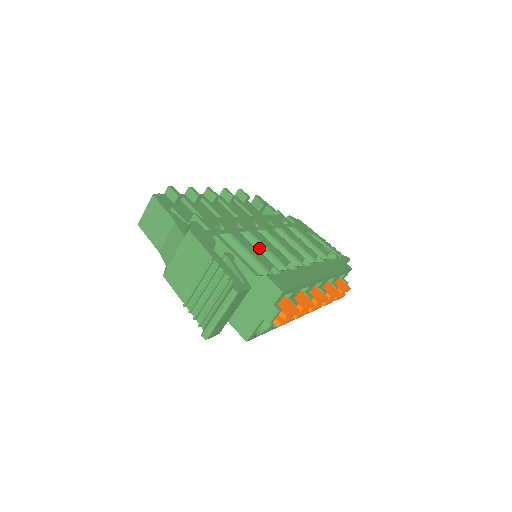
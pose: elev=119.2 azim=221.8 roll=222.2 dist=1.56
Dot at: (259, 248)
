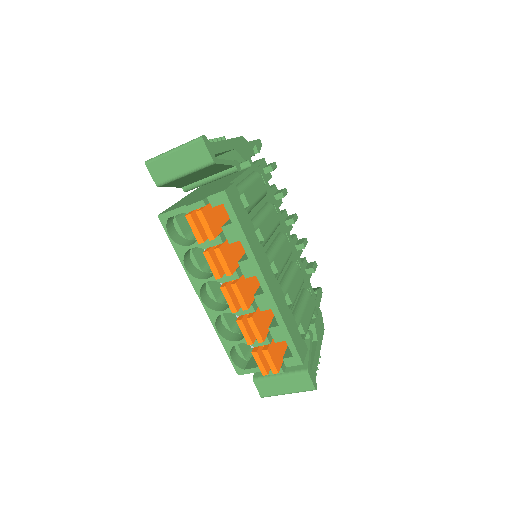
Dot at: (262, 211)
